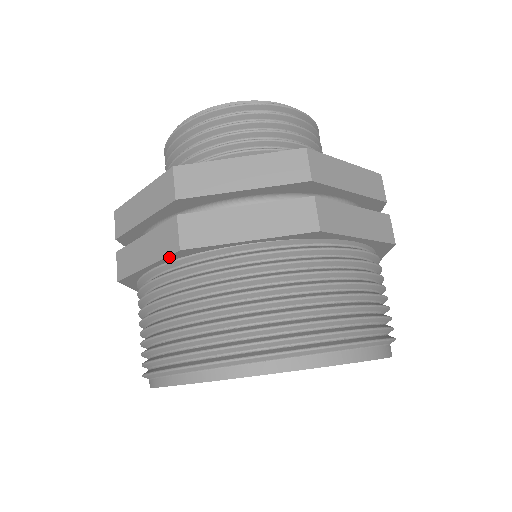
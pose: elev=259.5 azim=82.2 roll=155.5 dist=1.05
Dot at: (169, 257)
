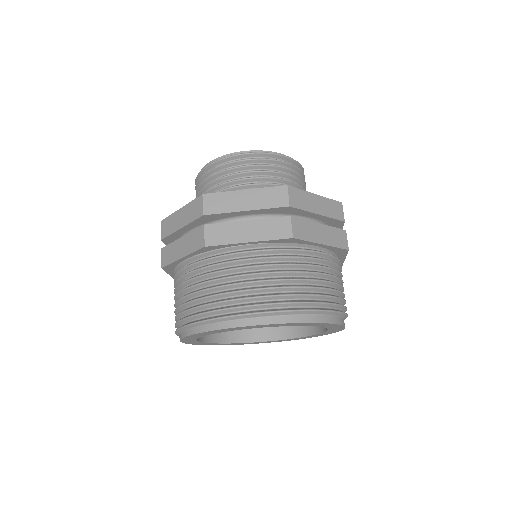
Dot at: (198, 251)
